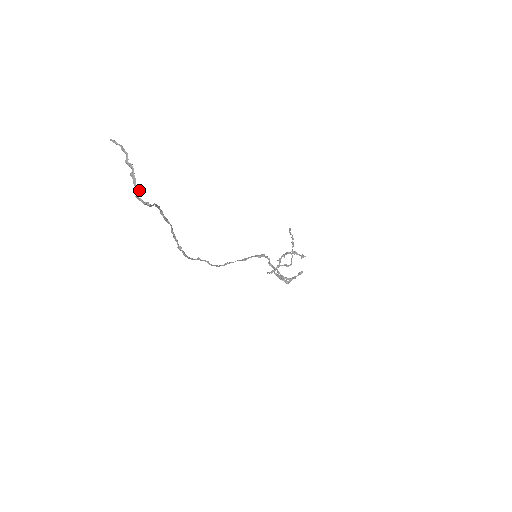
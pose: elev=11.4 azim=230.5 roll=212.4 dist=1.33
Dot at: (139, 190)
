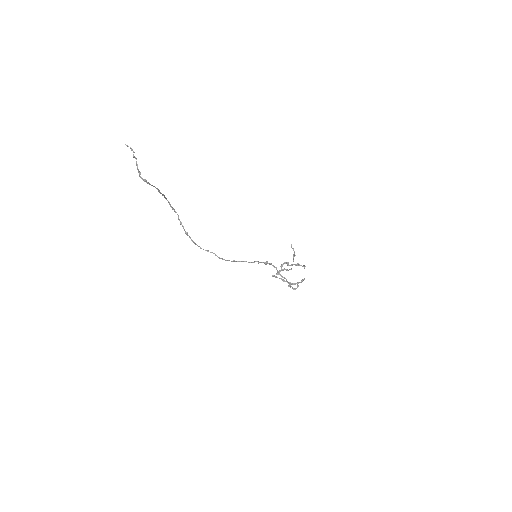
Dot at: (140, 172)
